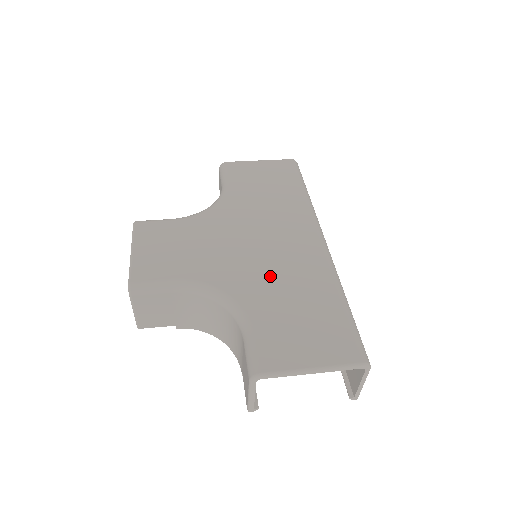
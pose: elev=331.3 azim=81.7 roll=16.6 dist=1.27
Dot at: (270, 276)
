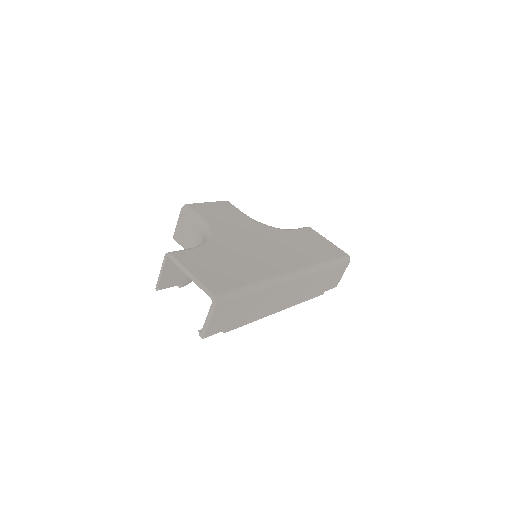
Dot at: (241, 252)
